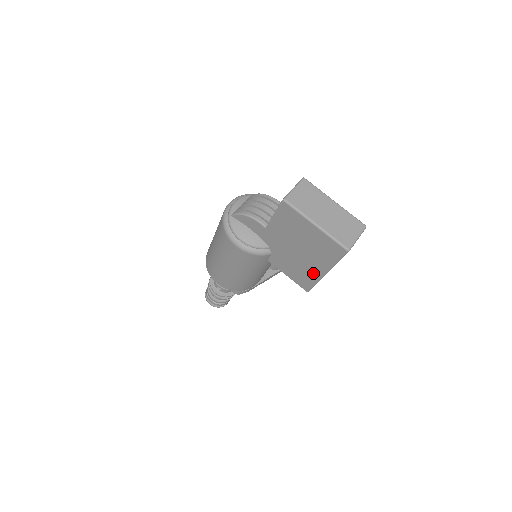
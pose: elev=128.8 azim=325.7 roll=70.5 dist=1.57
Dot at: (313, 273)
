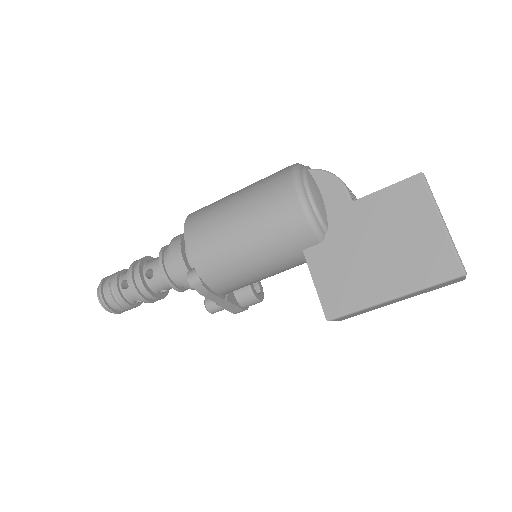
Dot at: (369, 292)
